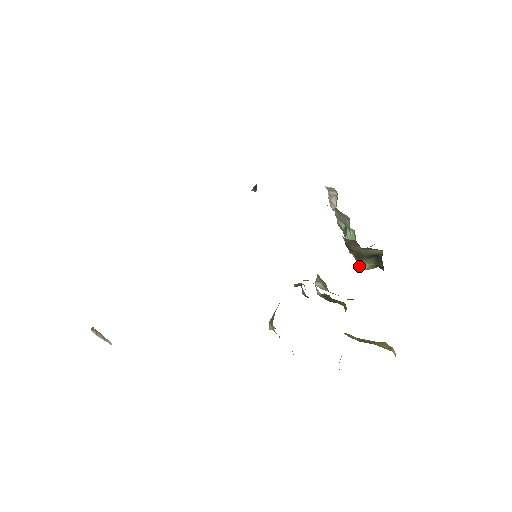
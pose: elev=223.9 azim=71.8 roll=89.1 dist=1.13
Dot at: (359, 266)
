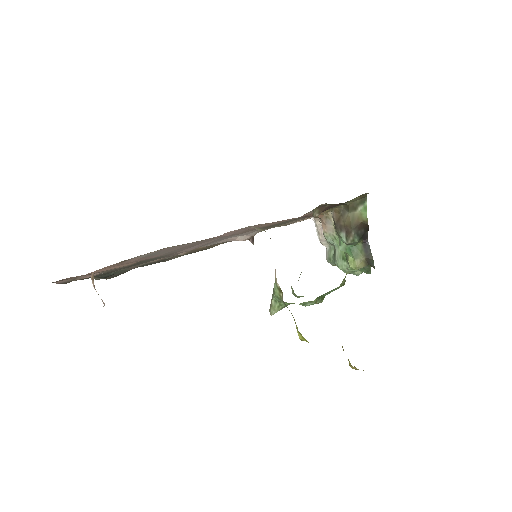
Dot at: (351, 266)
